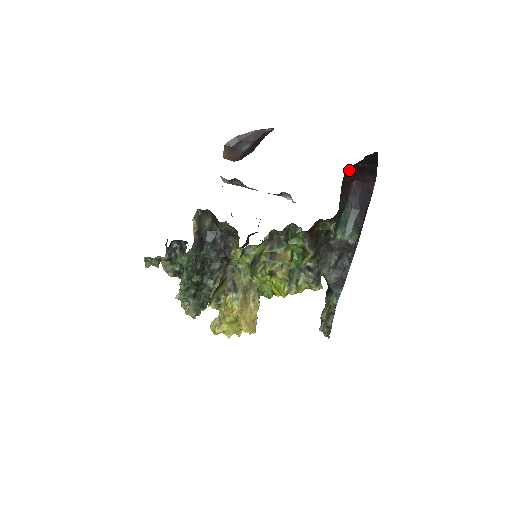
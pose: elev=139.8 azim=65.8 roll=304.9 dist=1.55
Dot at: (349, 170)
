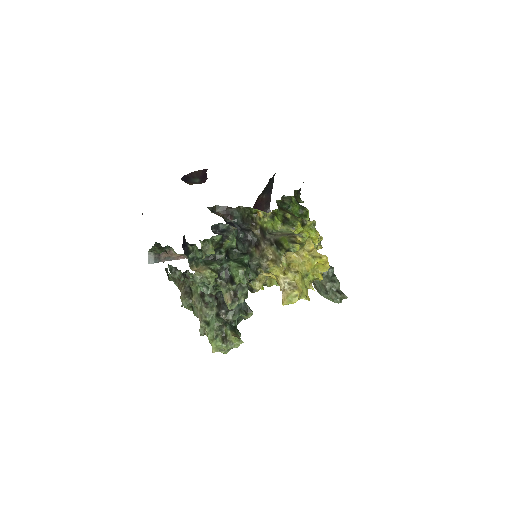
Dot at: (253, 207)
